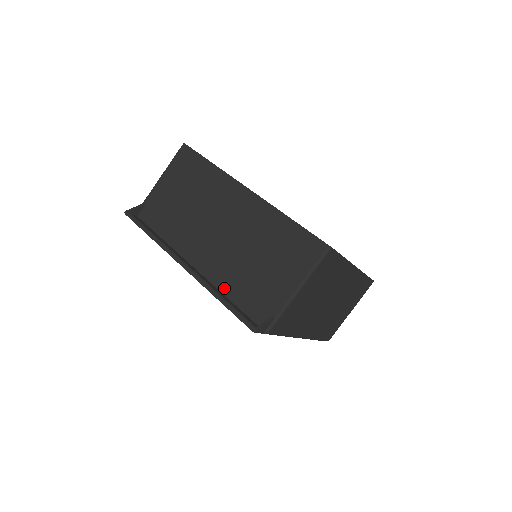
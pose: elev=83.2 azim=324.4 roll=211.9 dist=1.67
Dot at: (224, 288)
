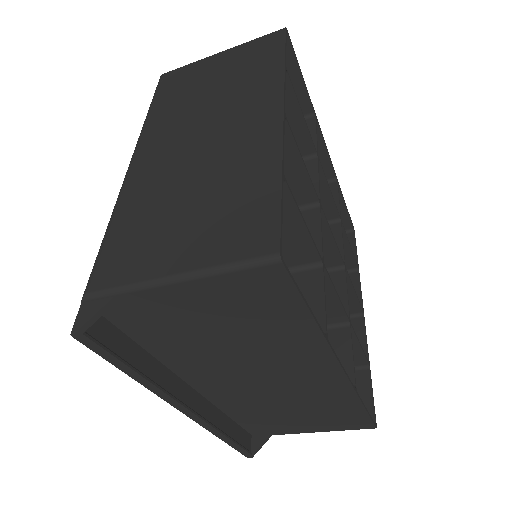
Dot at: (228, 410)
